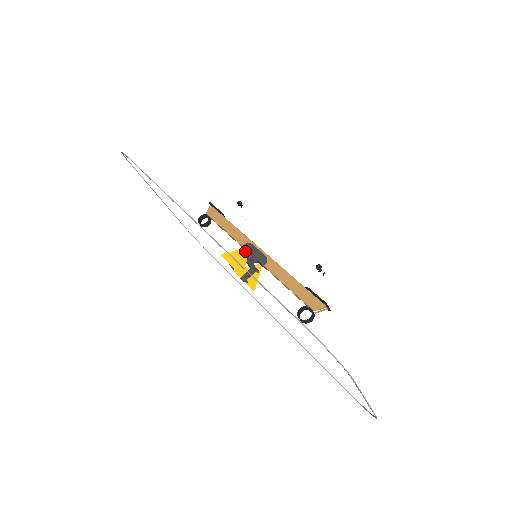
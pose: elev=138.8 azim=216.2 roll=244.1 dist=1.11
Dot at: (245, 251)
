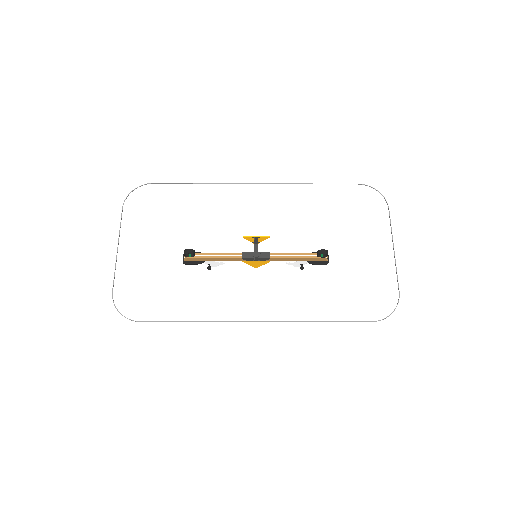
Dot at: occluded
